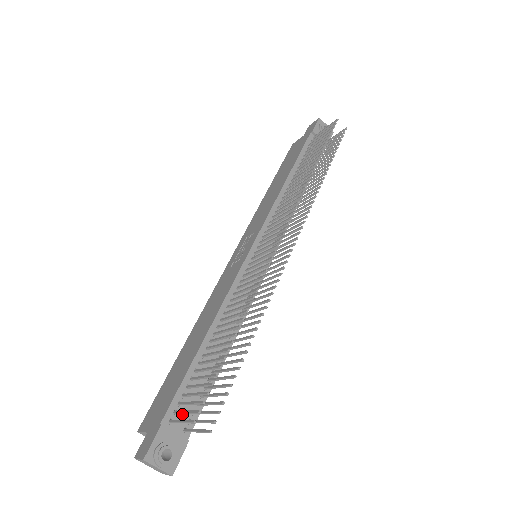
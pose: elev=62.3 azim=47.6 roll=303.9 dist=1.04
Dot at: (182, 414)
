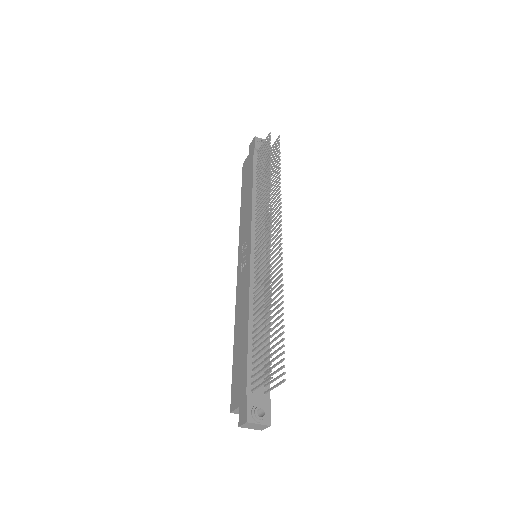
Dot at: (258, 383)
